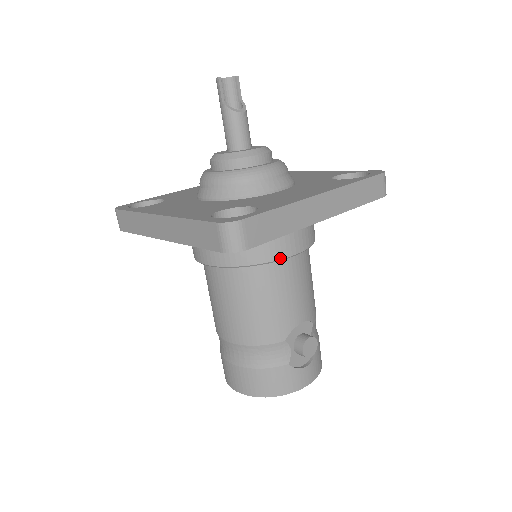
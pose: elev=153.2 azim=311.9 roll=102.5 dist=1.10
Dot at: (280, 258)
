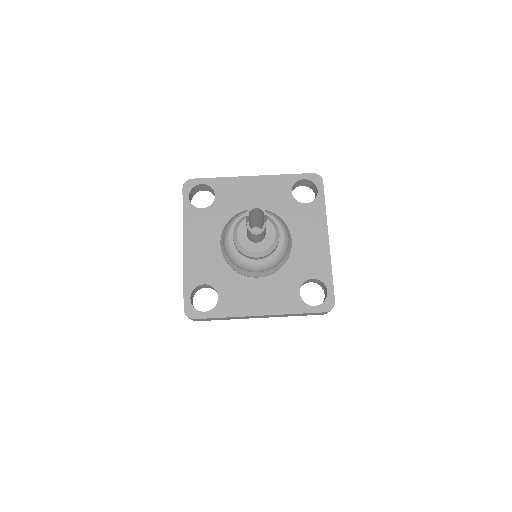
Dot at: occluded
